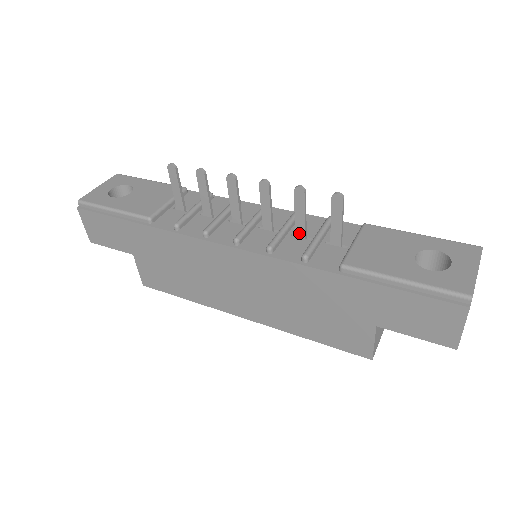
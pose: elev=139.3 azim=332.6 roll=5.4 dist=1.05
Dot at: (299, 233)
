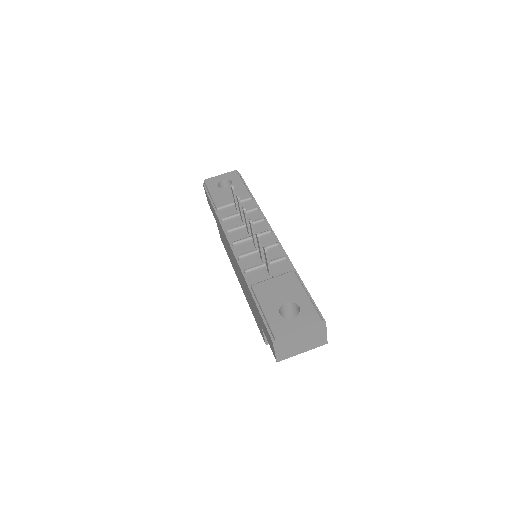
Dot at: (261, 257)
